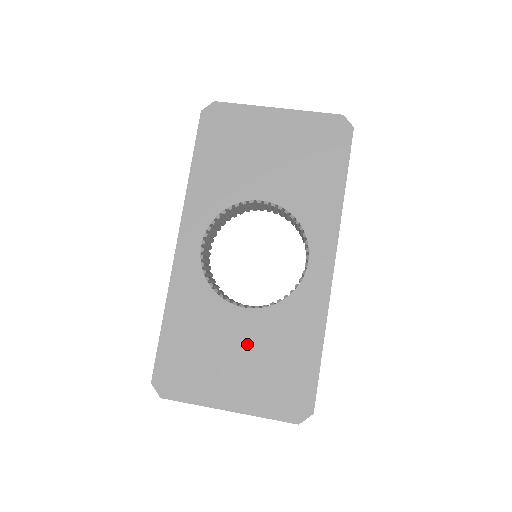
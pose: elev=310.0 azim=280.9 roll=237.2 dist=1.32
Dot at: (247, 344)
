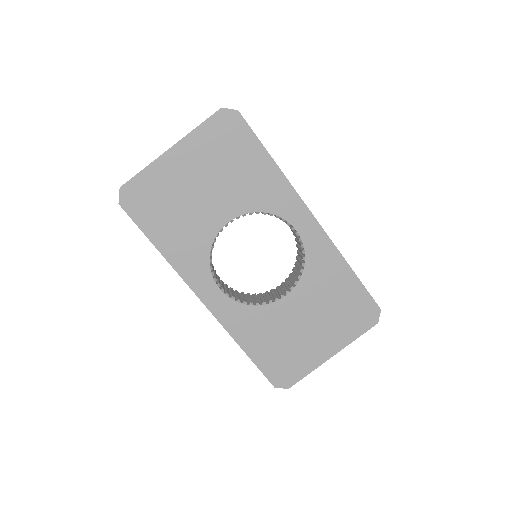
Dot at: (308, 313)
